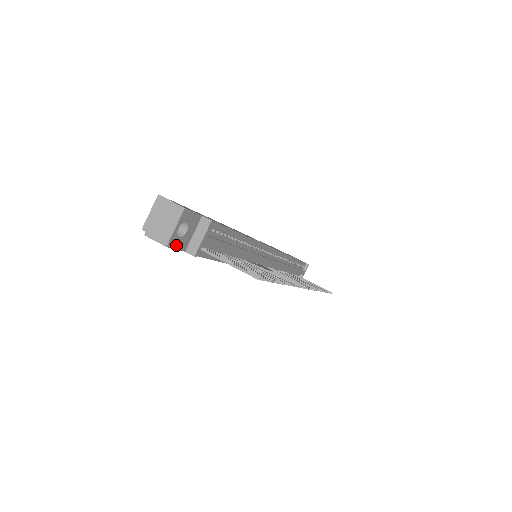
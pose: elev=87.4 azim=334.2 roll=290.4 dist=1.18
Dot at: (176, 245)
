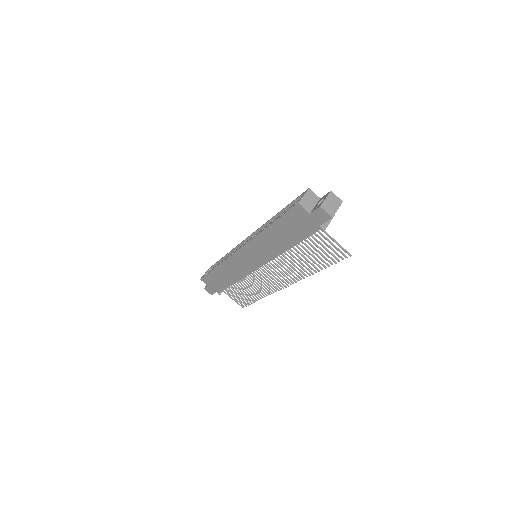
Dot at: (328, 219)
